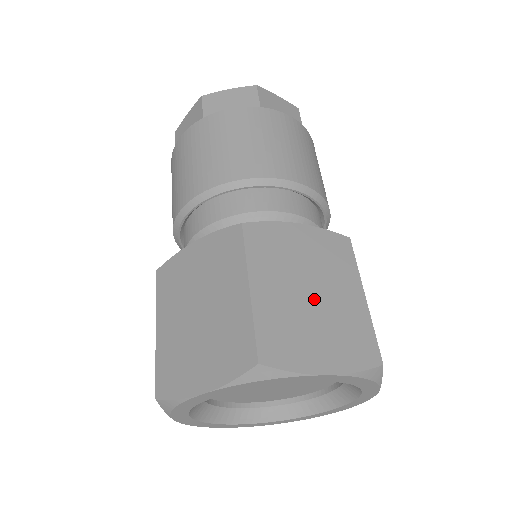
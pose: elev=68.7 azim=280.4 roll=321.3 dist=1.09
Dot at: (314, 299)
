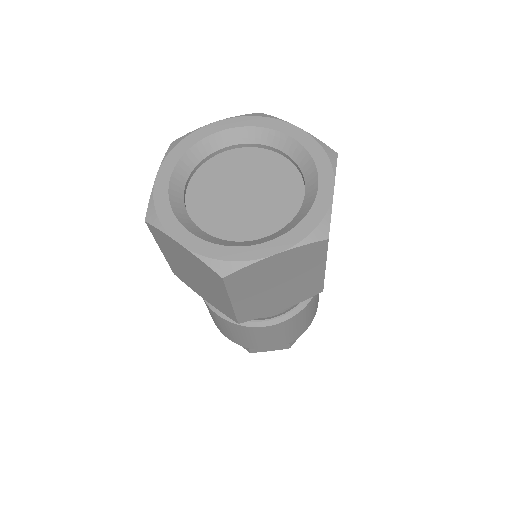
Dot at: occluded
